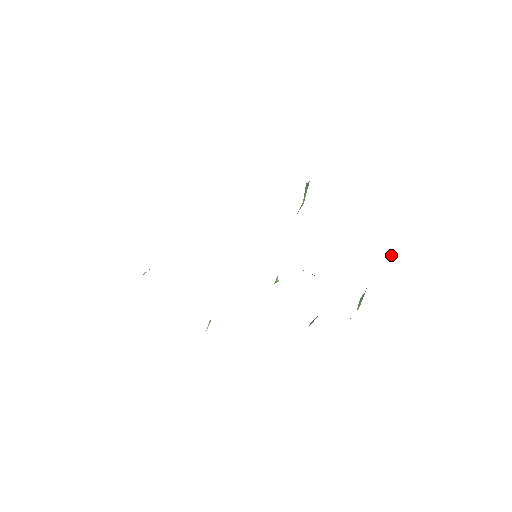
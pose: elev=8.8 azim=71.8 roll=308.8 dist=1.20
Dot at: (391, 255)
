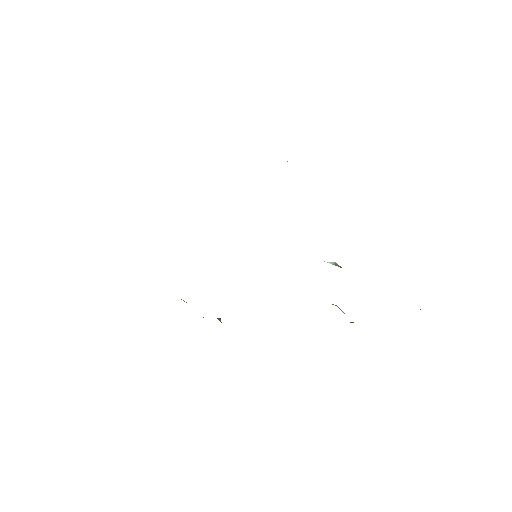
Dot at: occluded
